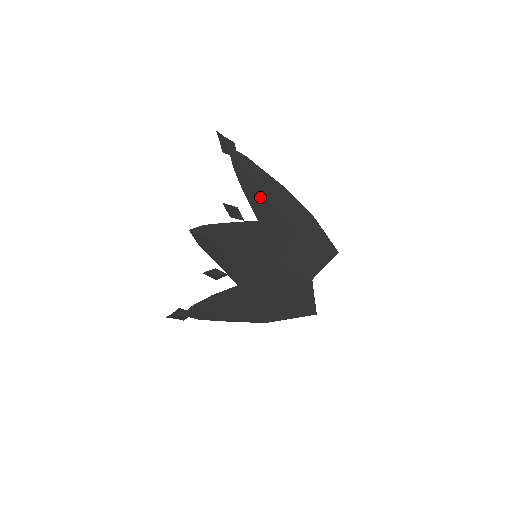
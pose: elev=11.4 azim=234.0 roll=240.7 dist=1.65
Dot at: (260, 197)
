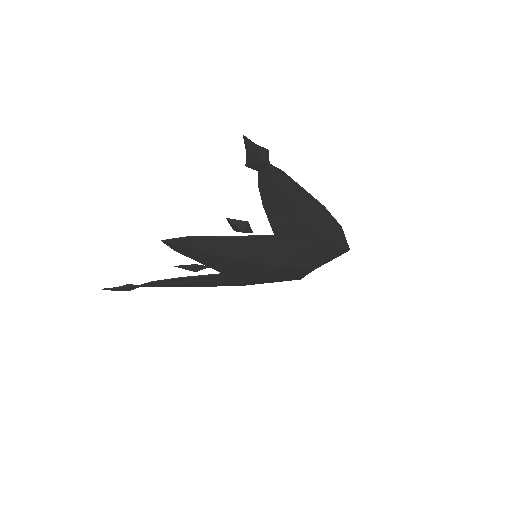
Dot at: (287, 217)
